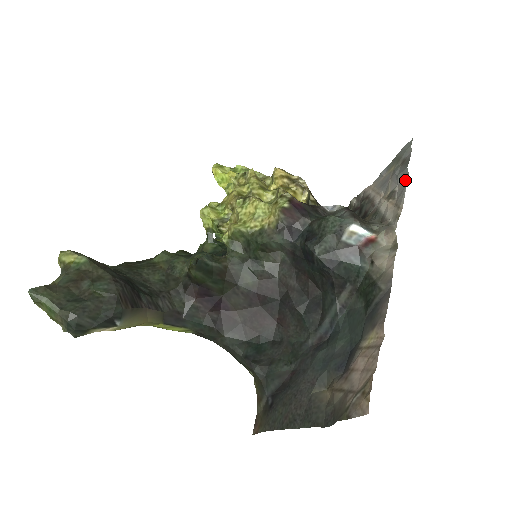
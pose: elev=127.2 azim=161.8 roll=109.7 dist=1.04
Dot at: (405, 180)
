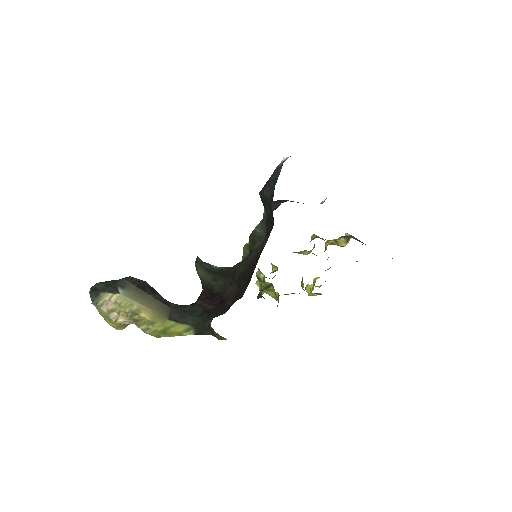
Dot at: occluded
